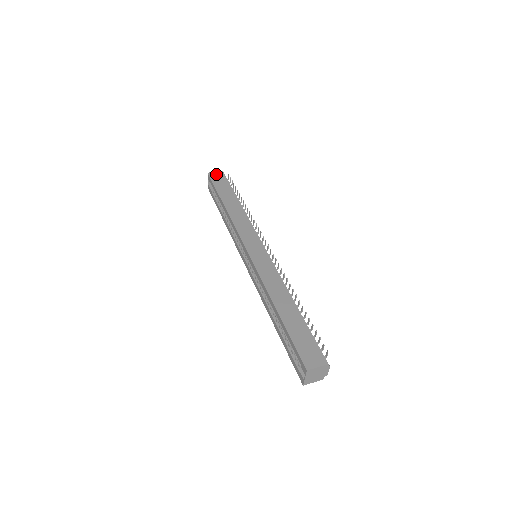
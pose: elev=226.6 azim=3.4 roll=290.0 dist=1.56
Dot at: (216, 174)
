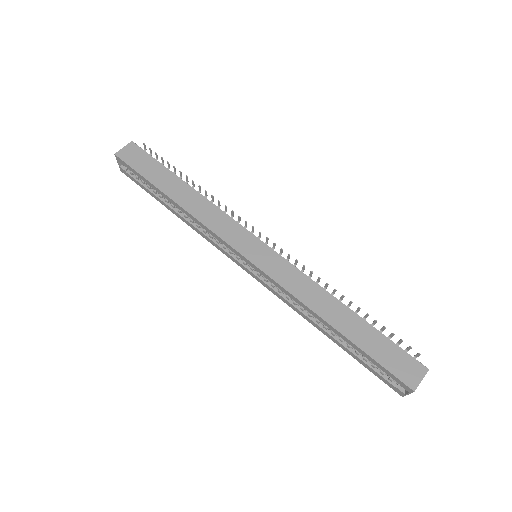
Dot at: (127, 151)
